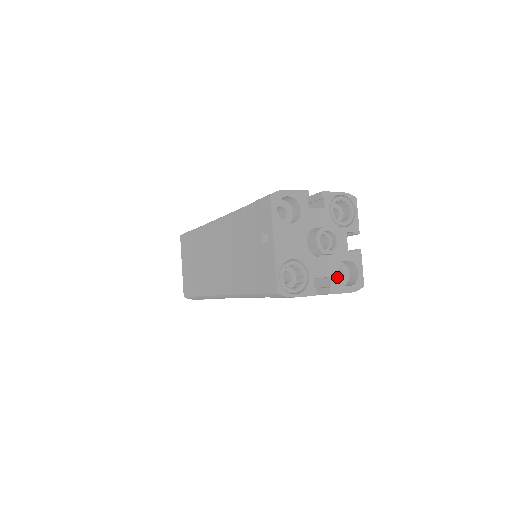
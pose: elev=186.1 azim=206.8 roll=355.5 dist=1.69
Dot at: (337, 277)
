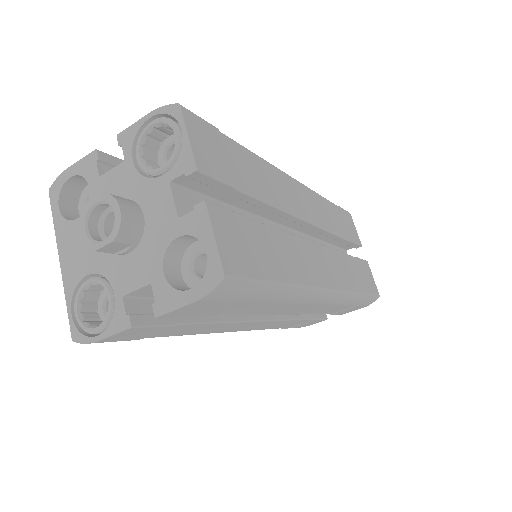
Dot at: (164, 279)
